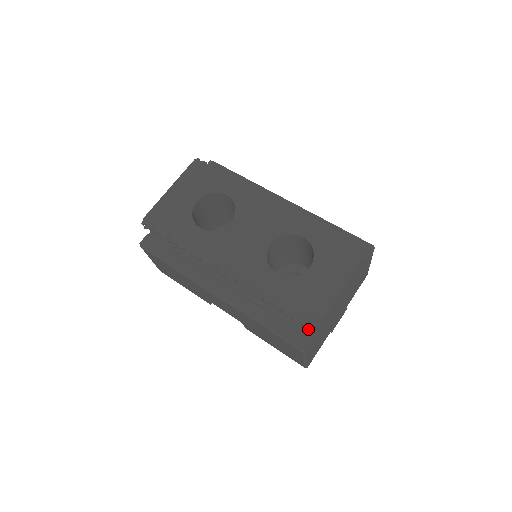
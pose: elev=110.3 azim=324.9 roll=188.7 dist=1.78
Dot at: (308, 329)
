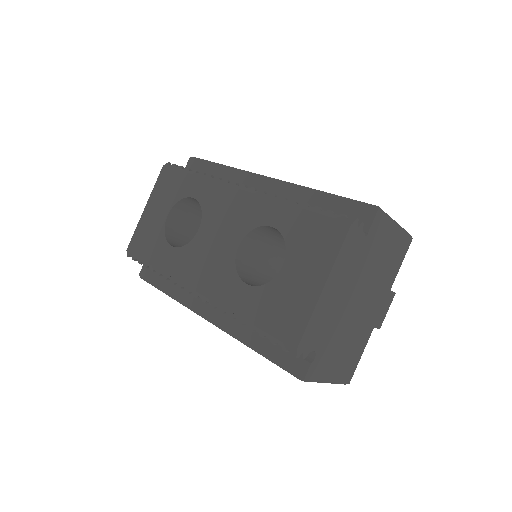
Dot at: occluded
